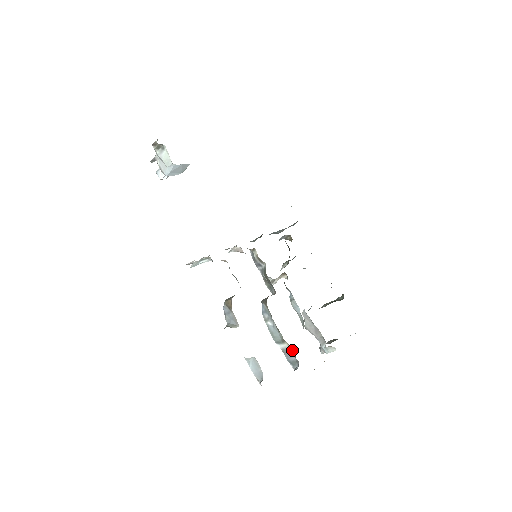
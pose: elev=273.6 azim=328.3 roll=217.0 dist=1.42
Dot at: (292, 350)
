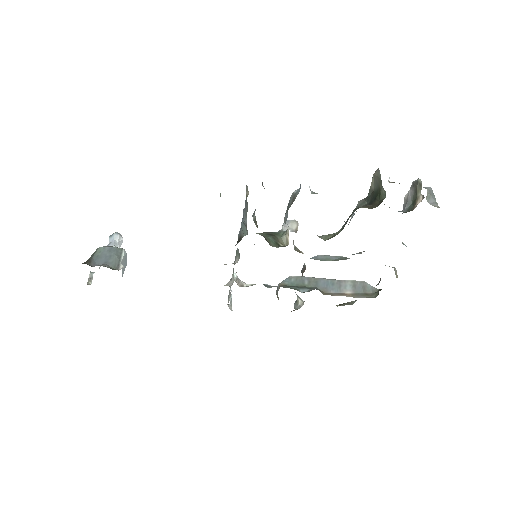
Dot at: occluded
